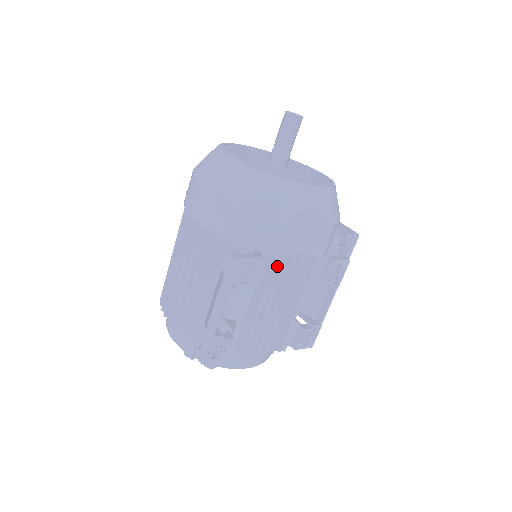
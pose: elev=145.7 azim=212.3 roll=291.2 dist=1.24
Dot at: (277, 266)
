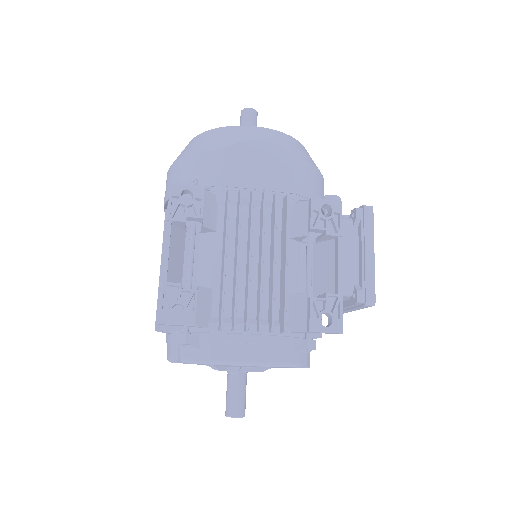
Dot at: (237, 207)
